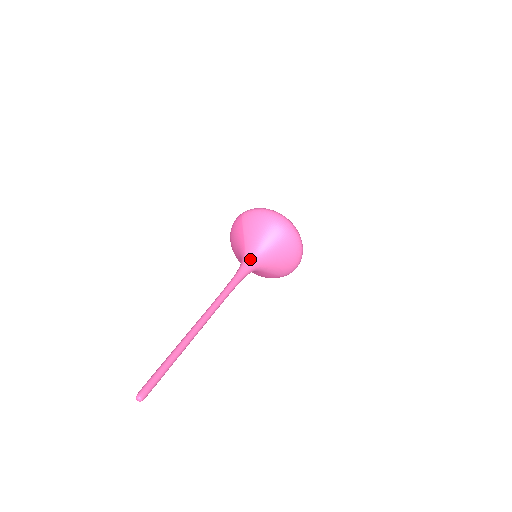
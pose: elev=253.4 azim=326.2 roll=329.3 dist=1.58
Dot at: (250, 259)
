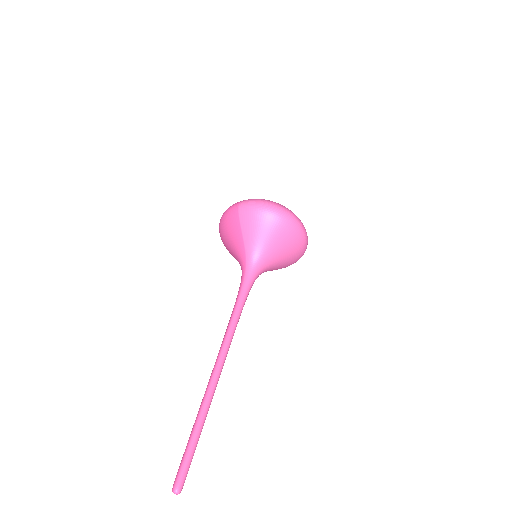
Dot at: (254, 267)
